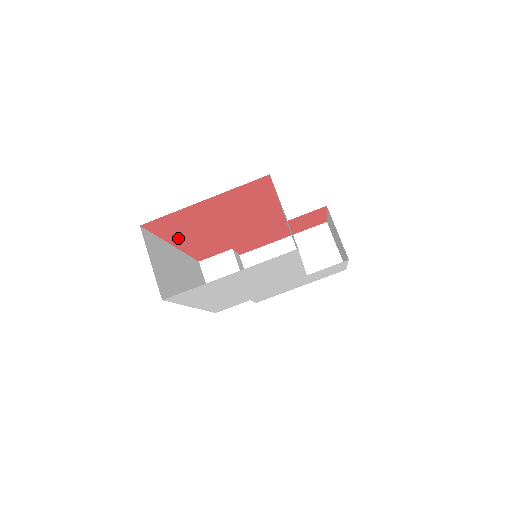
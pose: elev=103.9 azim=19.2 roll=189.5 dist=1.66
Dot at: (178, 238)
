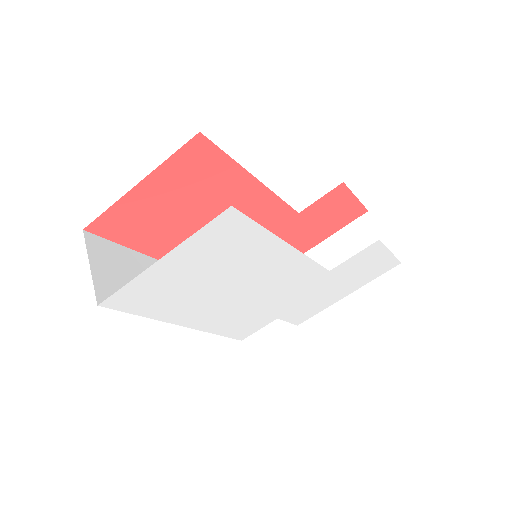
Dot at: (157, 248)
